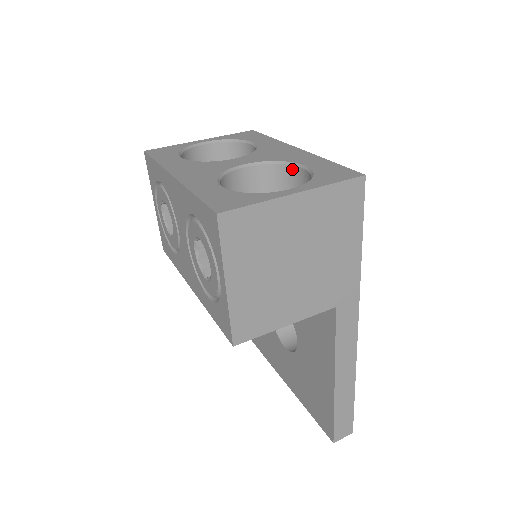
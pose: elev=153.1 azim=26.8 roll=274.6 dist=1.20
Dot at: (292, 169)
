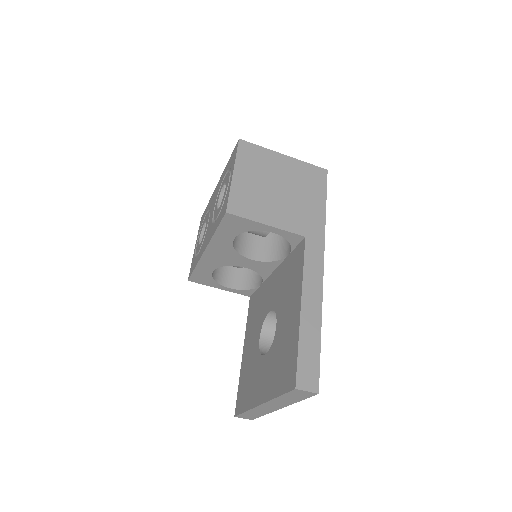
Dot at: occluded
